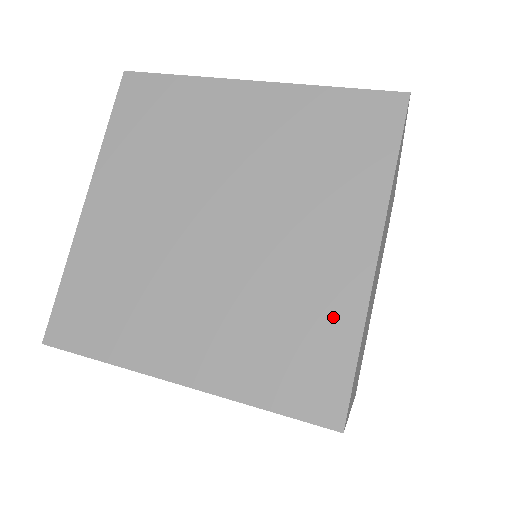
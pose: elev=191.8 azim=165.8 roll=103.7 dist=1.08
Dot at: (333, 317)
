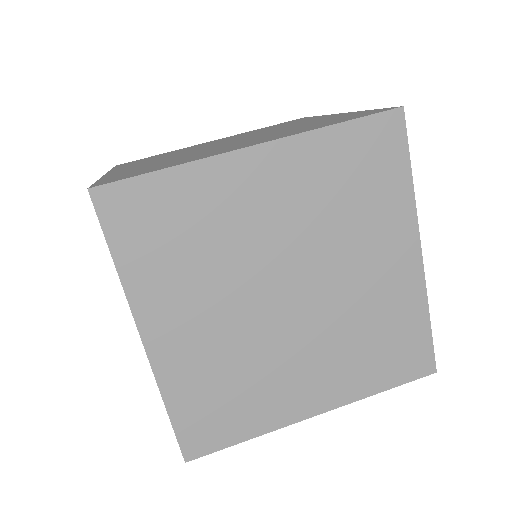
Dot at: (341, 116)
